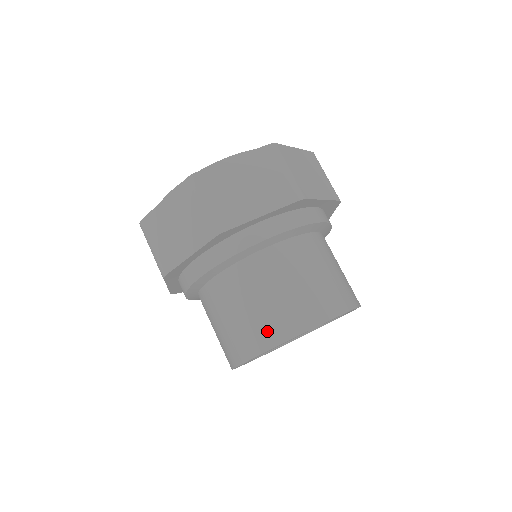
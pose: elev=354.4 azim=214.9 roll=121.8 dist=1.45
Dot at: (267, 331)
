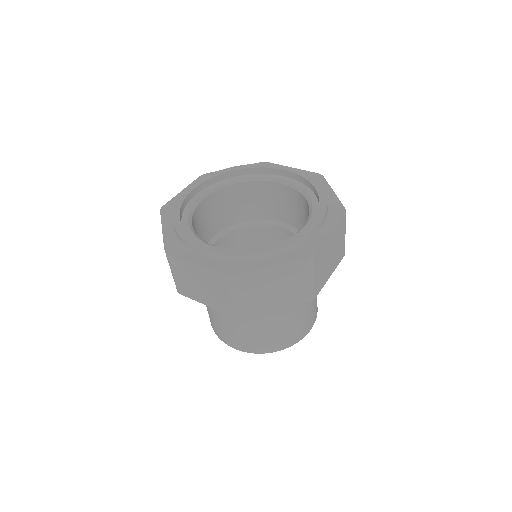
Dot at: (213, 326)
